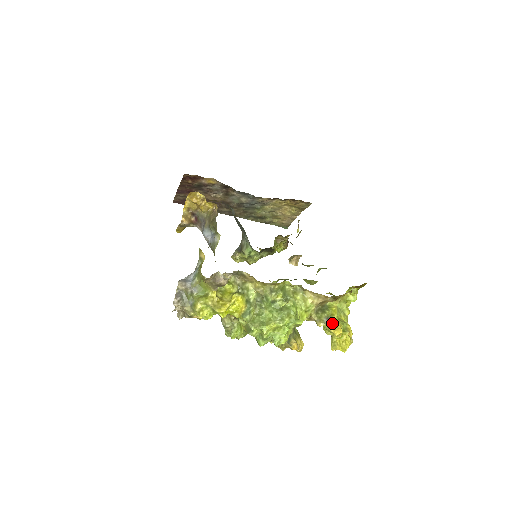
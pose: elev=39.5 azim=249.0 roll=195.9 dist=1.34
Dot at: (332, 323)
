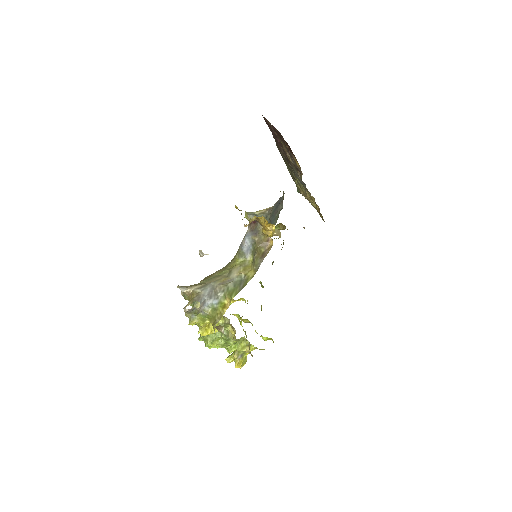
Dot at: (241, 361)
